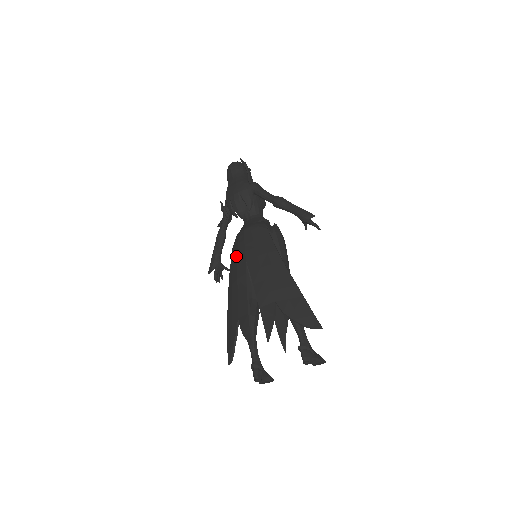
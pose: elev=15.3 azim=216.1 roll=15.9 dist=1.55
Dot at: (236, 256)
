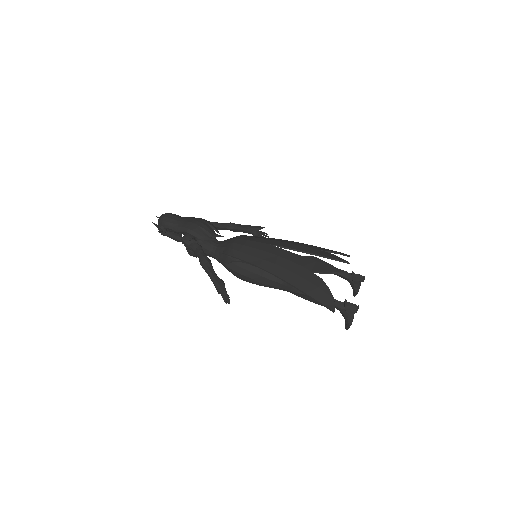
Dot at: (254, 250)
